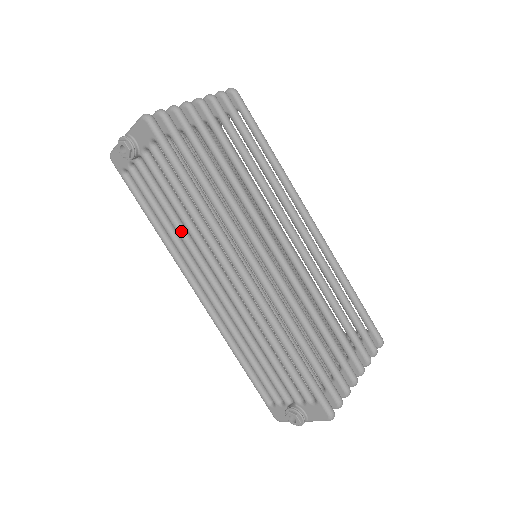
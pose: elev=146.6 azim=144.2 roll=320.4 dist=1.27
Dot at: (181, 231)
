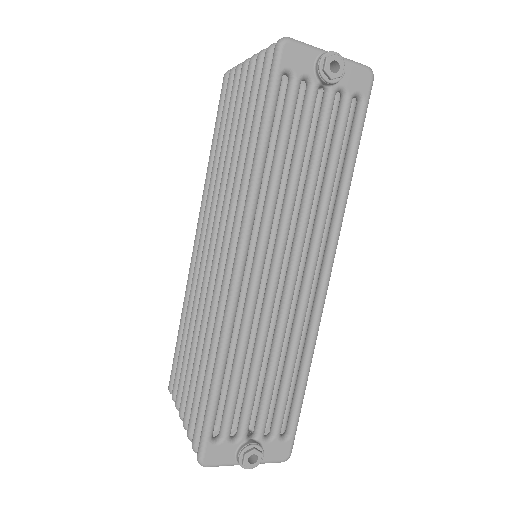
Dot at: (297, 190)
